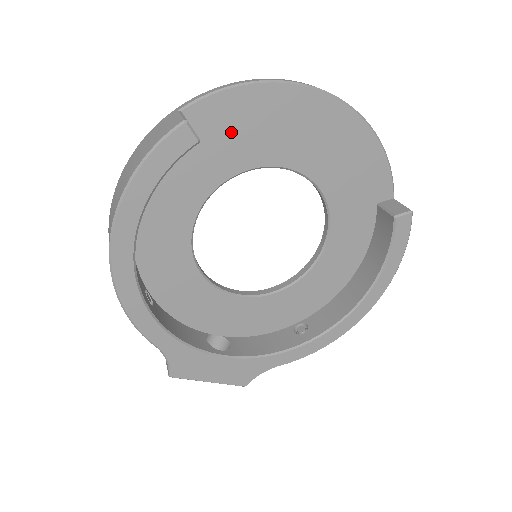
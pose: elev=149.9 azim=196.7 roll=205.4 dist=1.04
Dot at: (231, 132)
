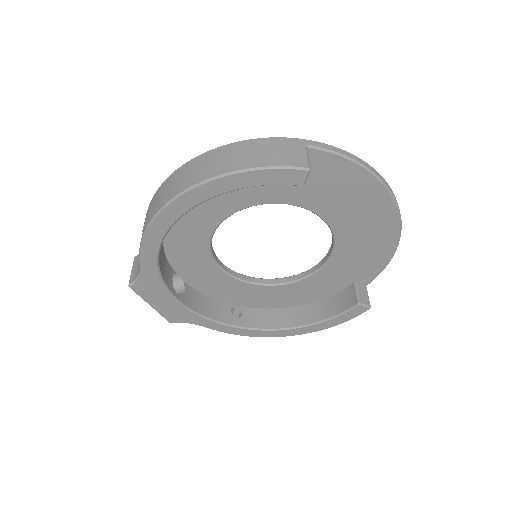
Dot at: (322, 182)
